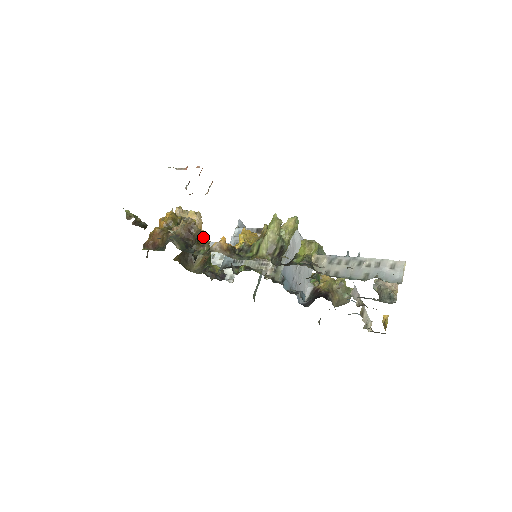
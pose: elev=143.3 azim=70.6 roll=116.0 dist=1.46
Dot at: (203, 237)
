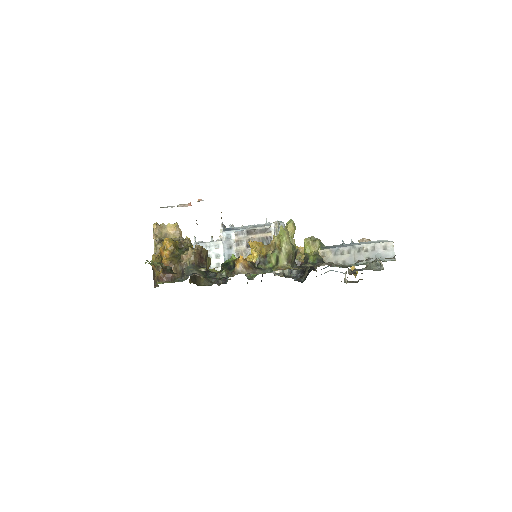
Dot at: occluded
